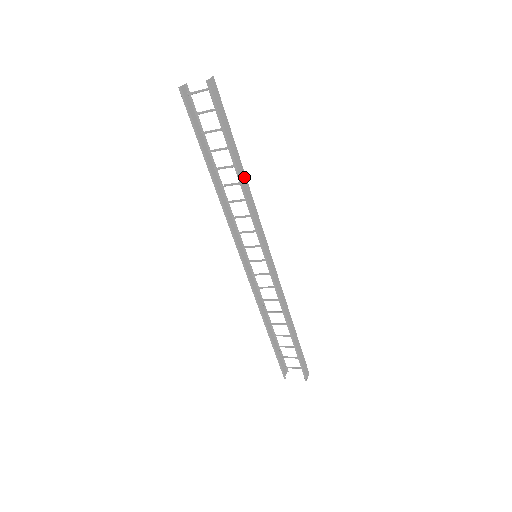
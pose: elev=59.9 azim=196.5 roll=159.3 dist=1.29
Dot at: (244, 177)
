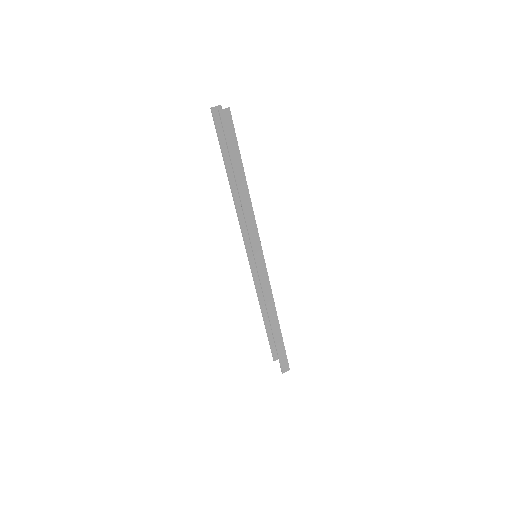
Dot at: (246, 192)
